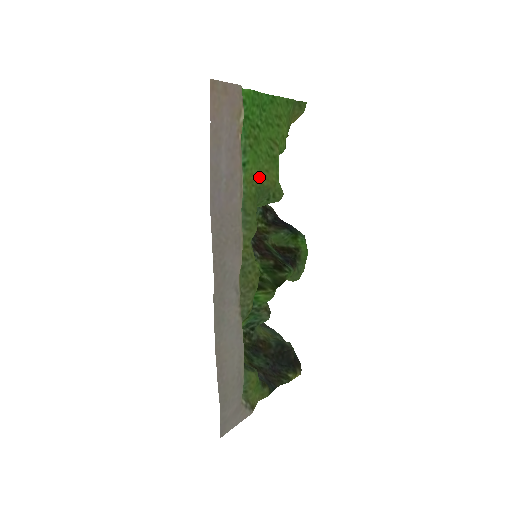
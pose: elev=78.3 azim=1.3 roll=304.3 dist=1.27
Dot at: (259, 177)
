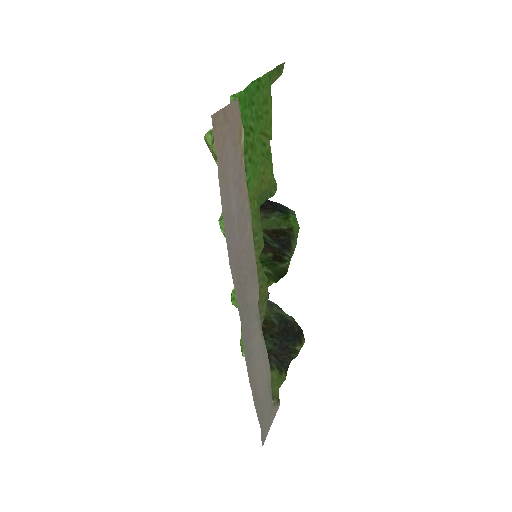
Dot at: (258, 186)
